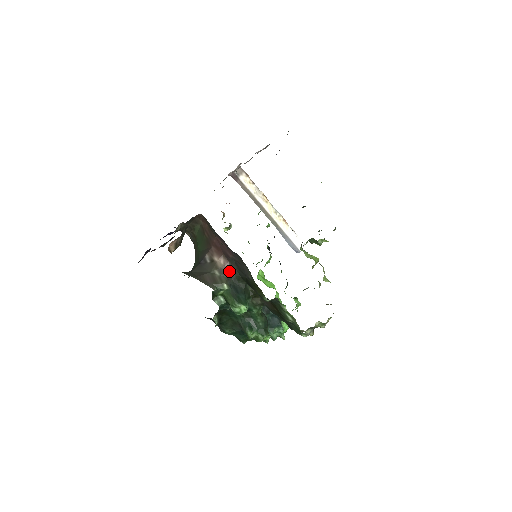
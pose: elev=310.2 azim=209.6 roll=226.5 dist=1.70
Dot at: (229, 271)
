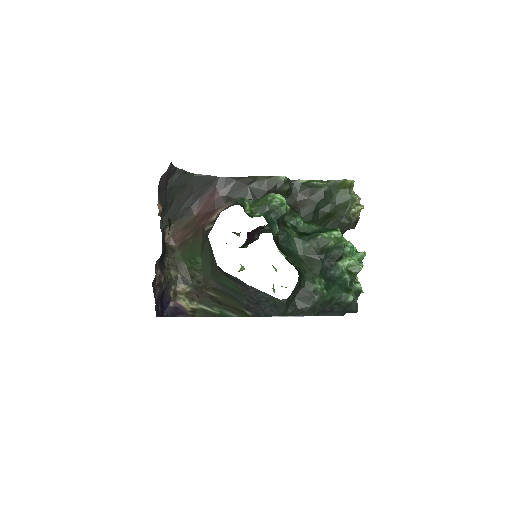
Dot at: occluded
